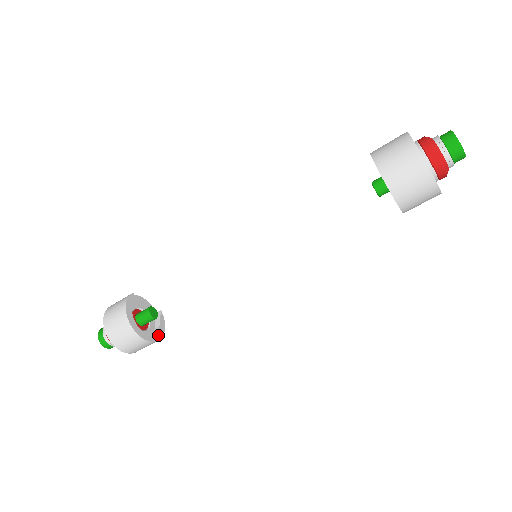
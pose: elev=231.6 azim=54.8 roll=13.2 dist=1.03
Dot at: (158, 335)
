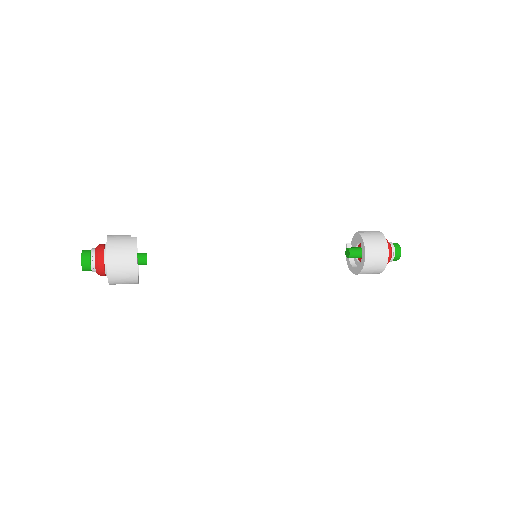
Dot at: occluded
